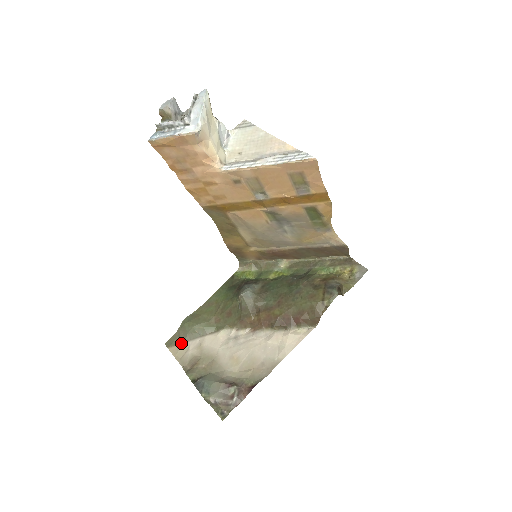
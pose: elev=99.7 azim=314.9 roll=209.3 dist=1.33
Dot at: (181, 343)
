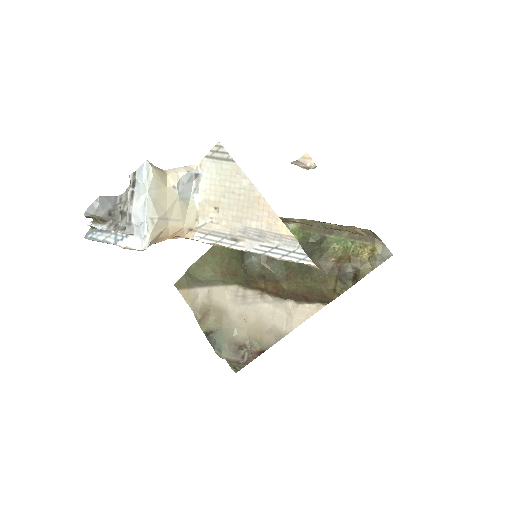
Dot at: (190, 288)
